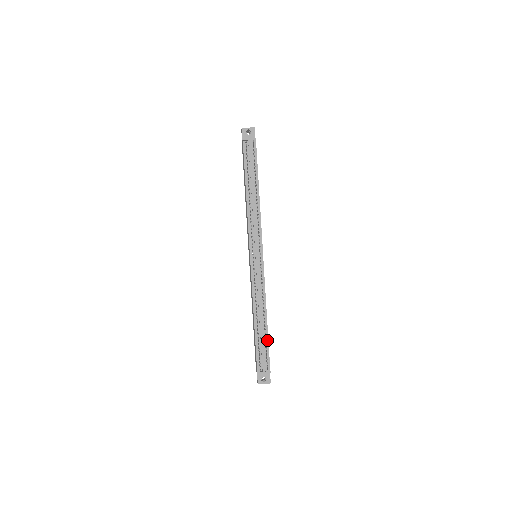
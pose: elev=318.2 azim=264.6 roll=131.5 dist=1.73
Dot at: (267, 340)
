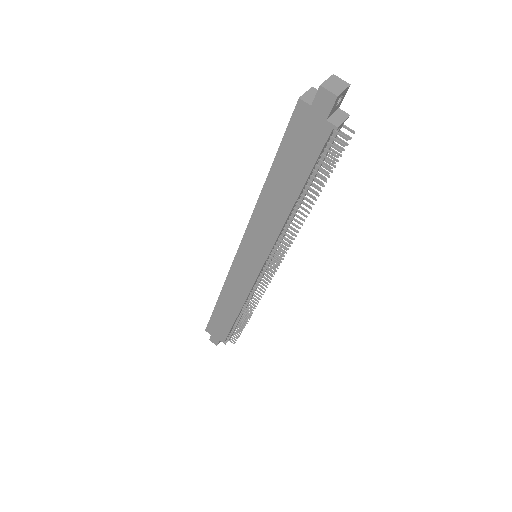
Dot at: occluded
